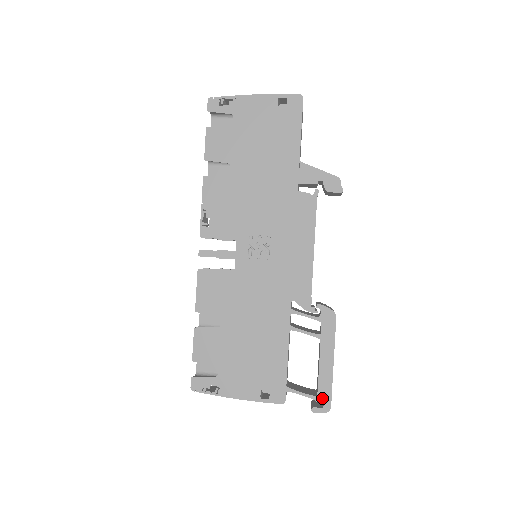
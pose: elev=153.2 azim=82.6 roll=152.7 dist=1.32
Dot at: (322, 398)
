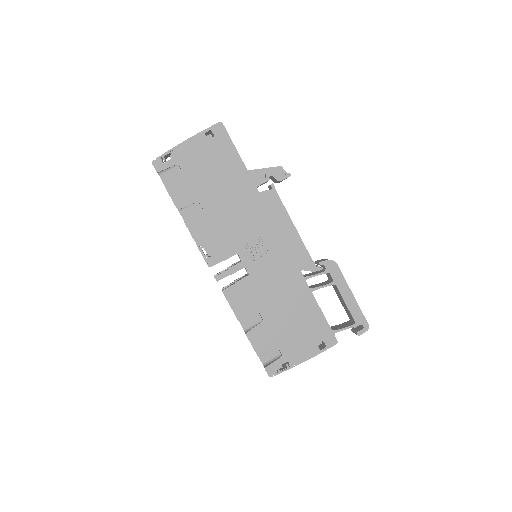
Dot at: (359, 322)
